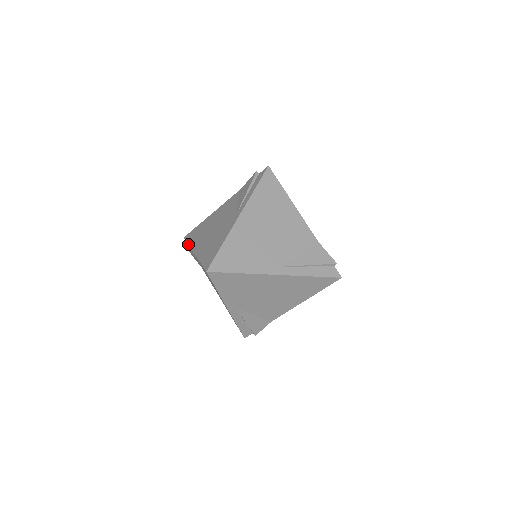
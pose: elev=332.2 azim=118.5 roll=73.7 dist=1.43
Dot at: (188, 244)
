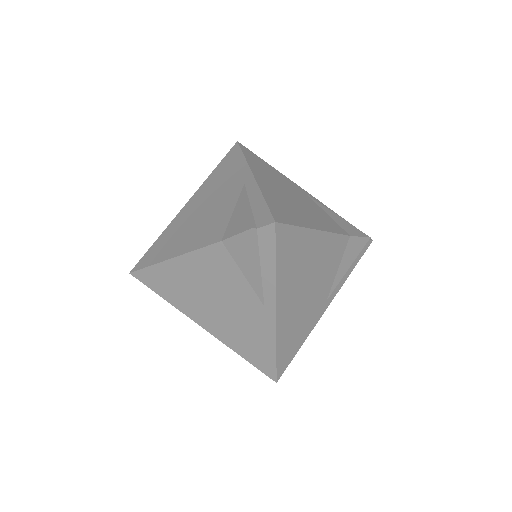
Dot at: occluded
